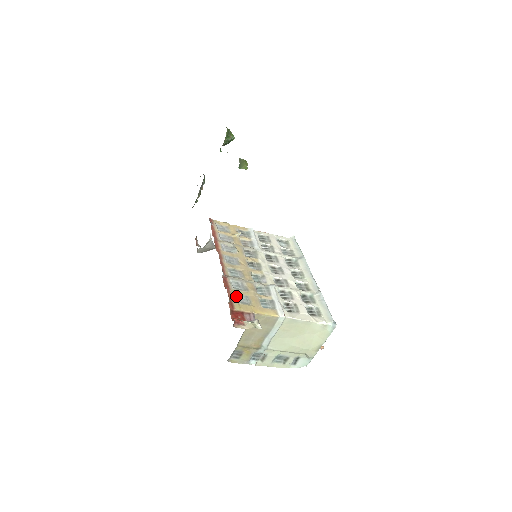
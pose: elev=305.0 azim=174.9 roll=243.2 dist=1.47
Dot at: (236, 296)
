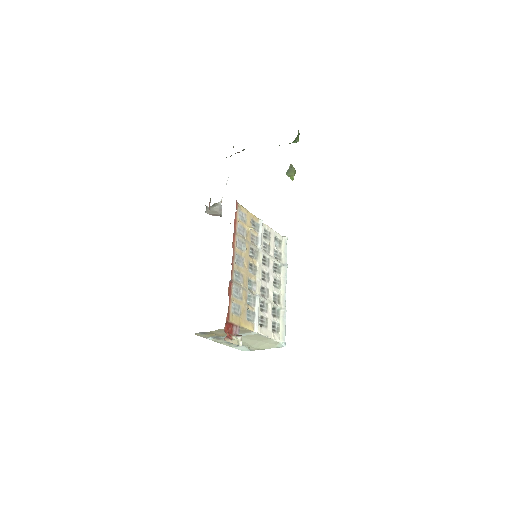
Dot at: (233, 304)
